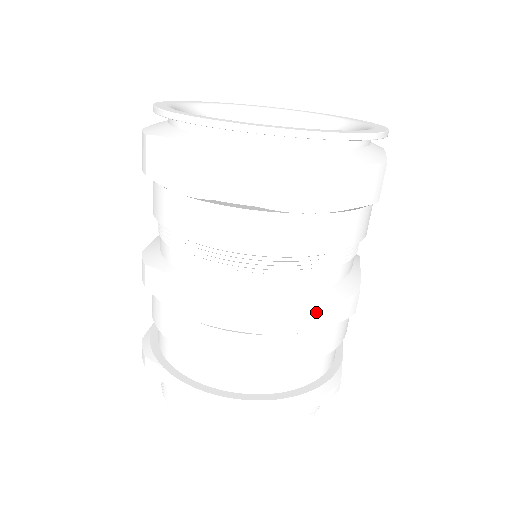
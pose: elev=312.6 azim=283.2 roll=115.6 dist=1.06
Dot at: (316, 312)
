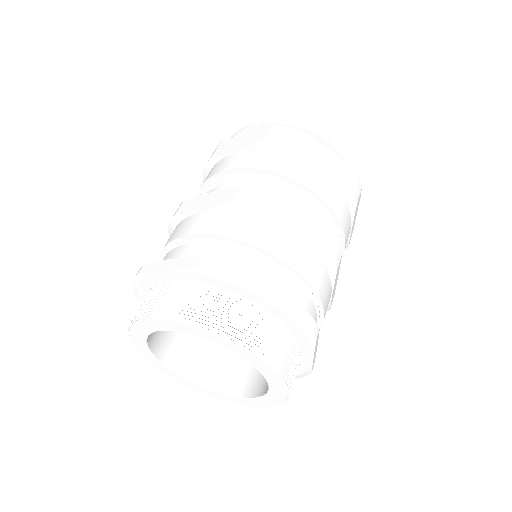
Dot at: (312, 231)
